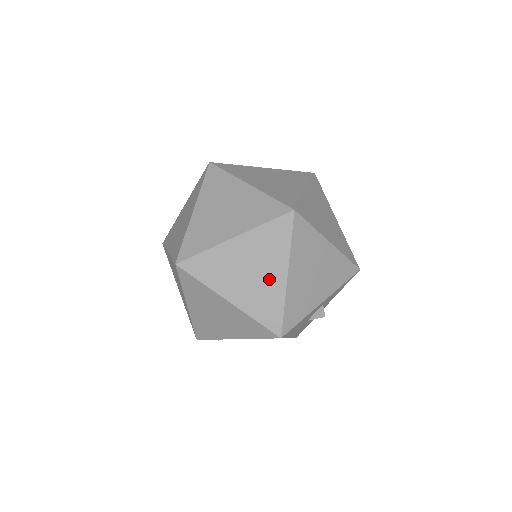
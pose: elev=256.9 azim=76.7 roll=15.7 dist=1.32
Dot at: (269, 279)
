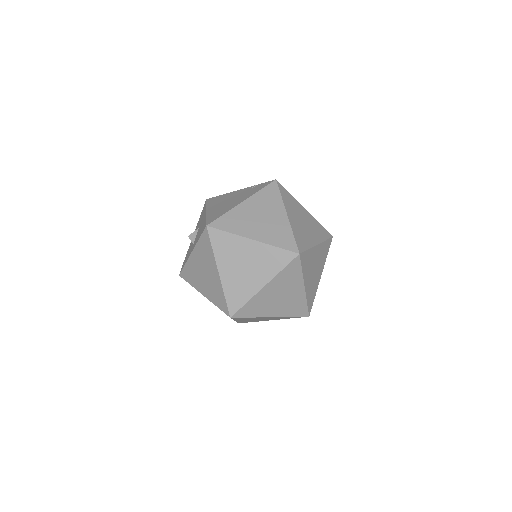
Dot at: (294, 295)
